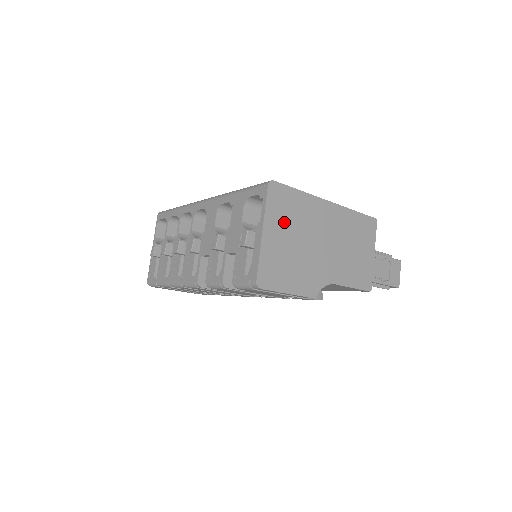
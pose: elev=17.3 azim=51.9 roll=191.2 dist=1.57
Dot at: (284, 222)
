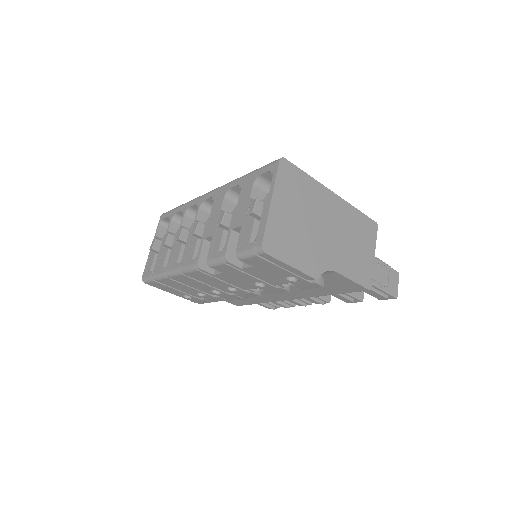
Dot at: (292, 198)
